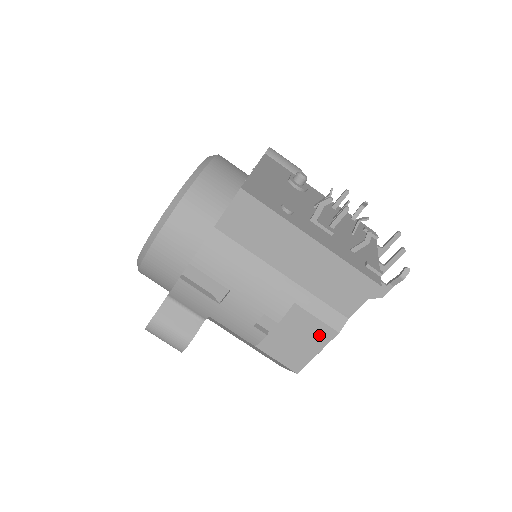
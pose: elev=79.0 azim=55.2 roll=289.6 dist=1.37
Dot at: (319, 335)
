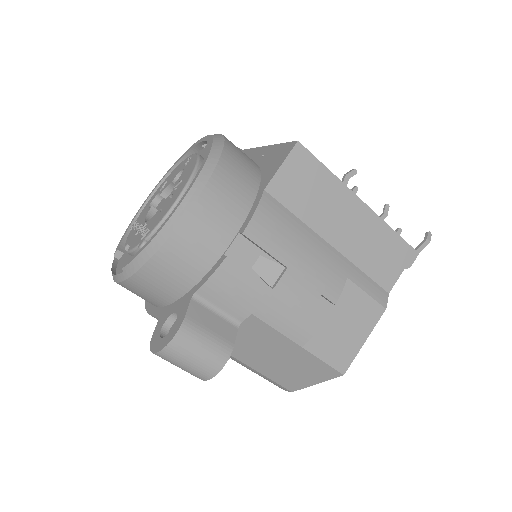
Dot at: (368, 316)
